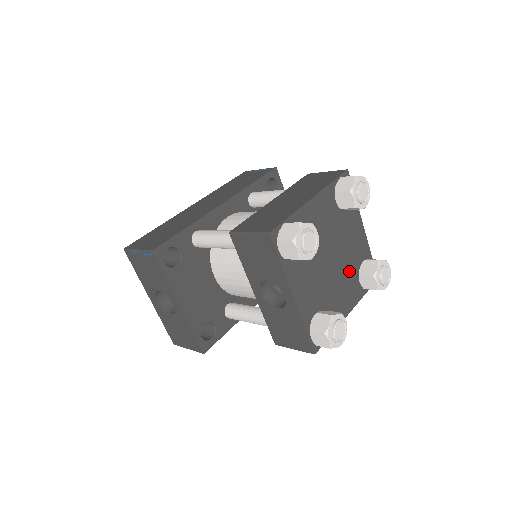
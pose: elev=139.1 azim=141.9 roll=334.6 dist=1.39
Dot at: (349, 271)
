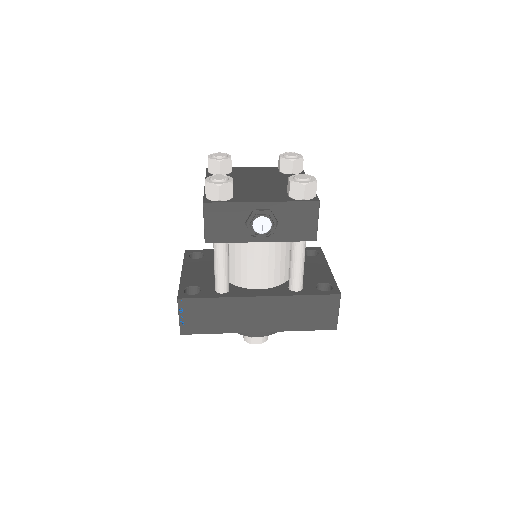
Dot at: (276, 190)
